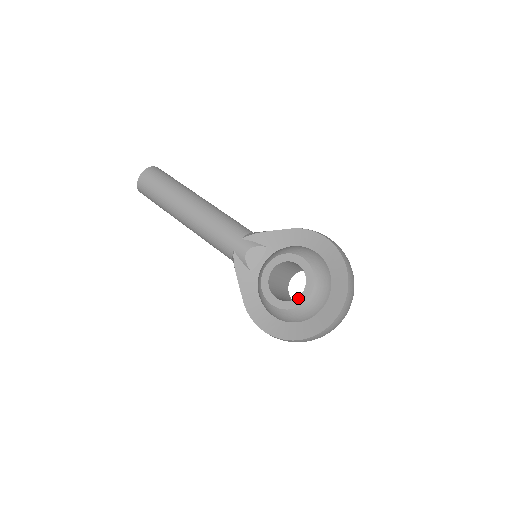
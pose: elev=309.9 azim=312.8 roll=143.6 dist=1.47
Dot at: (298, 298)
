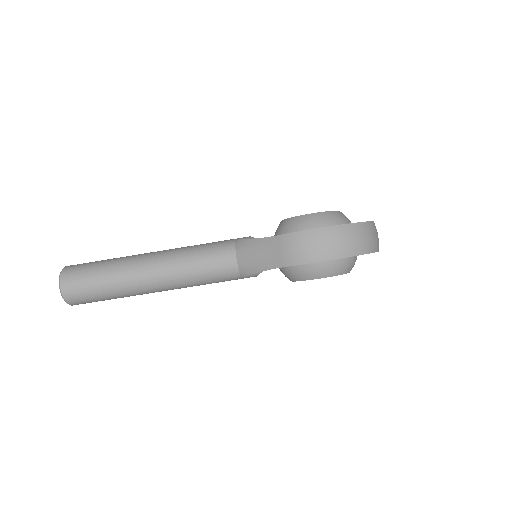
Dot at: occluded
